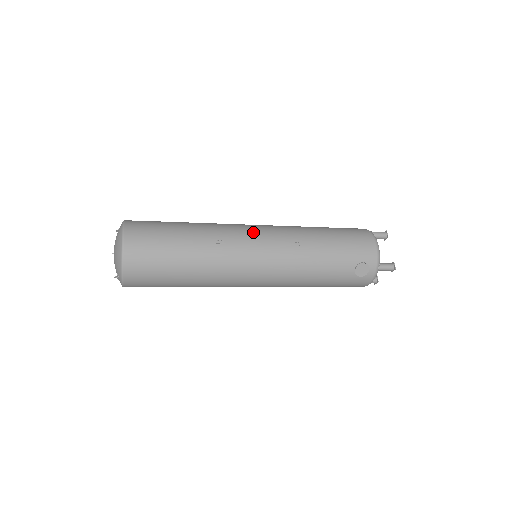
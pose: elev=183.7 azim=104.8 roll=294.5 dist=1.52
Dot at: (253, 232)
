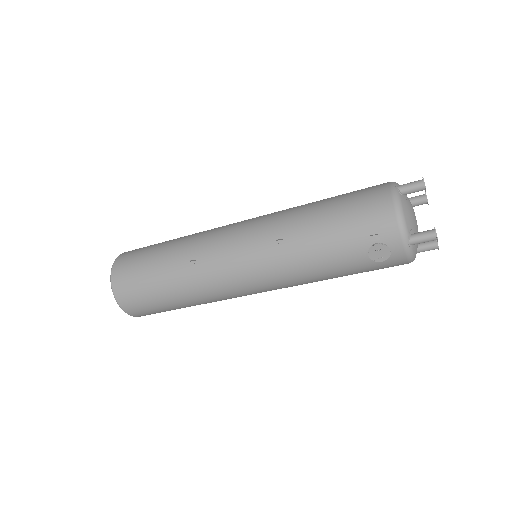
Dot at: (229, 238)
